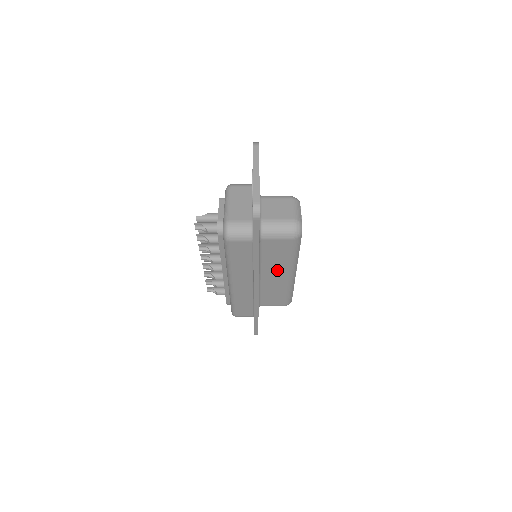
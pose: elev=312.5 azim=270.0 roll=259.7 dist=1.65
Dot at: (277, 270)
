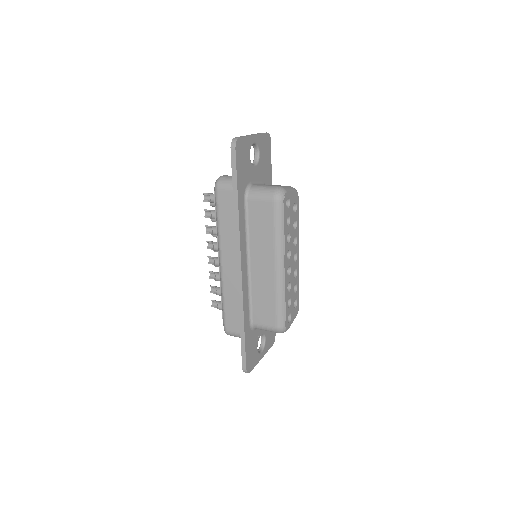
Dot at: (264, 254)
